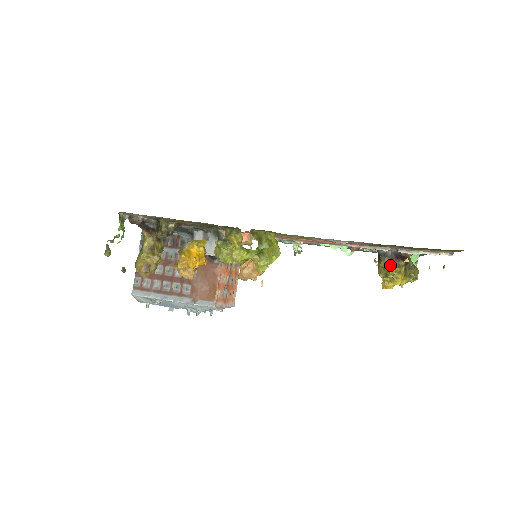
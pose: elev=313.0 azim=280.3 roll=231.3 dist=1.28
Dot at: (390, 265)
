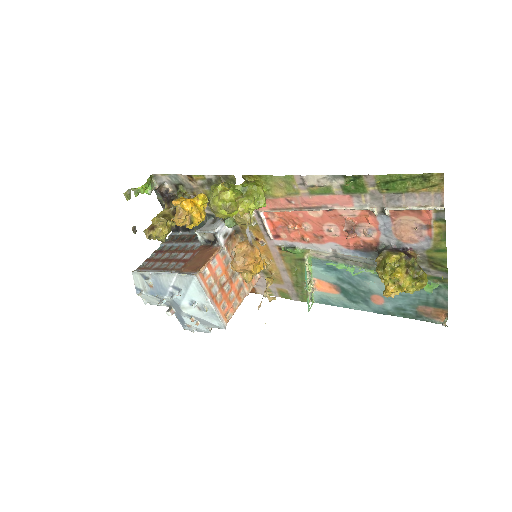
Dot at: (387, 254)
